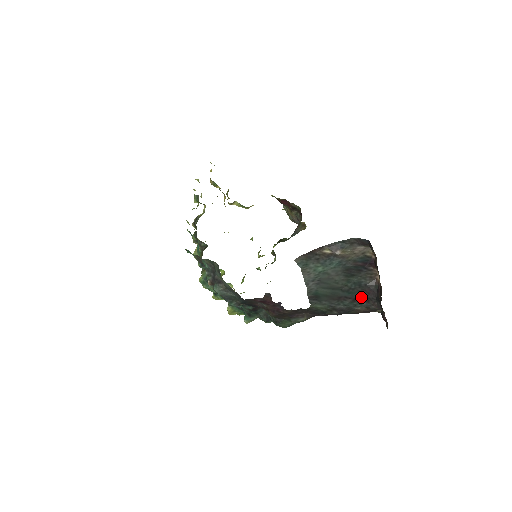
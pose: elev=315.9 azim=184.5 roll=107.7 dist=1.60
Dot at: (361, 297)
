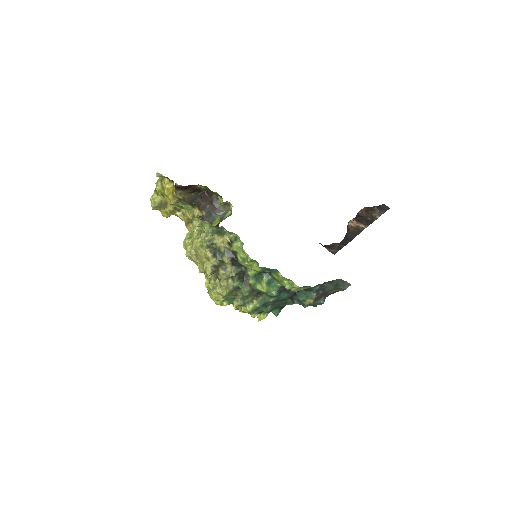
Dot at: occluded
